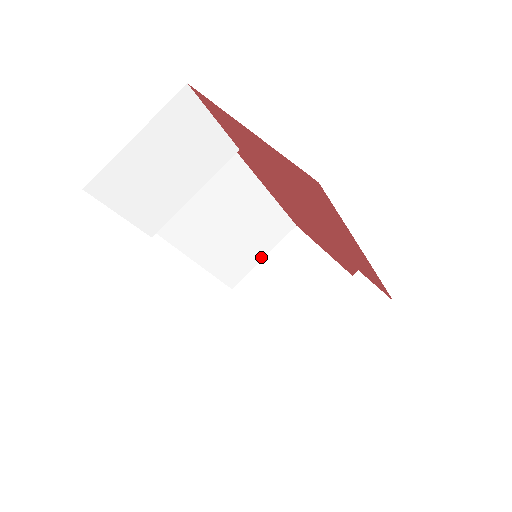
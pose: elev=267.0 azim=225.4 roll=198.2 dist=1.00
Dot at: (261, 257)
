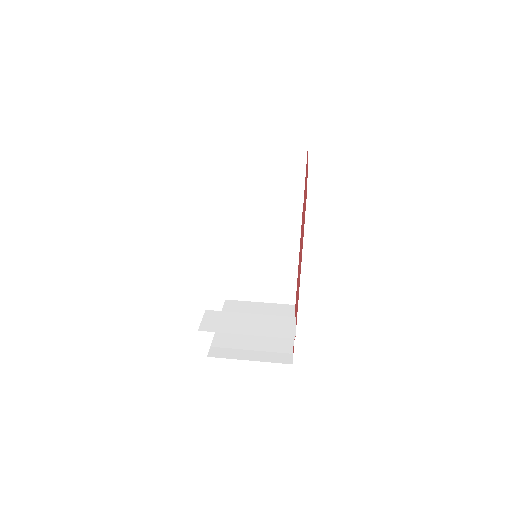
Dot at: (259, 300)
